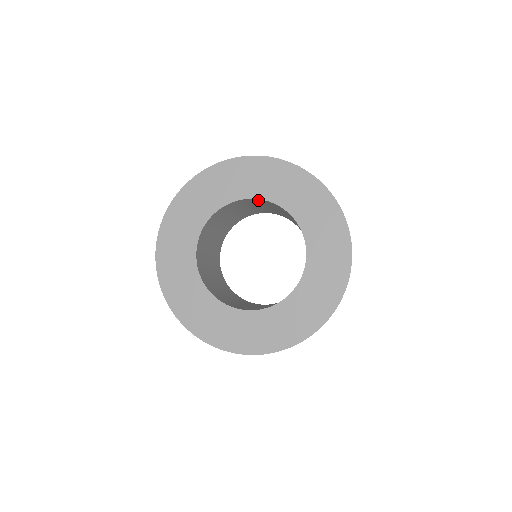
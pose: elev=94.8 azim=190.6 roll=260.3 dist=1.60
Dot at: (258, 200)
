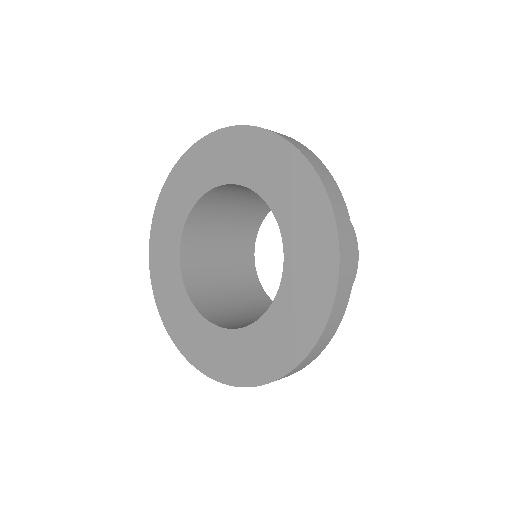
Dot at: occluded
